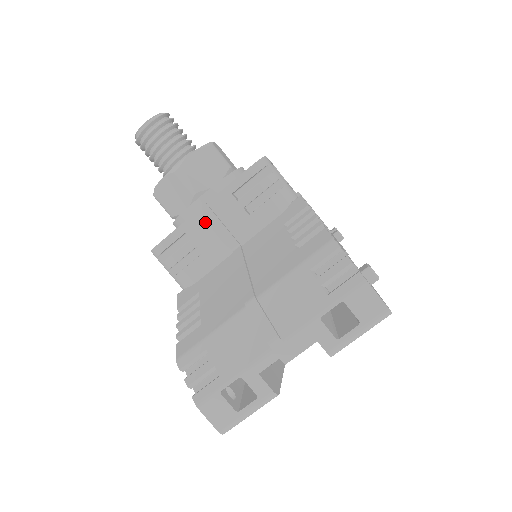
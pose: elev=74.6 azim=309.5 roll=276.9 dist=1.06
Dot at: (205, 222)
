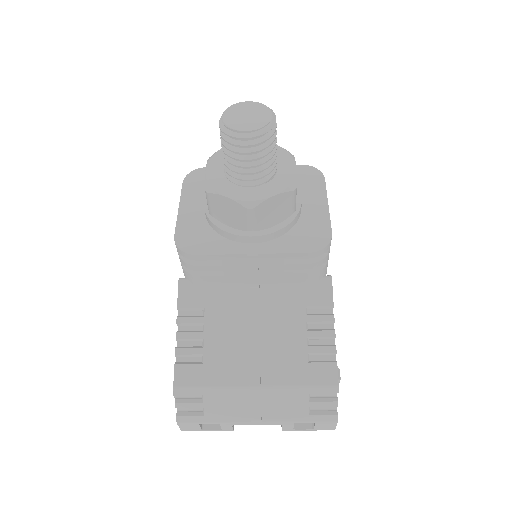
Dot at: (245, 262)
